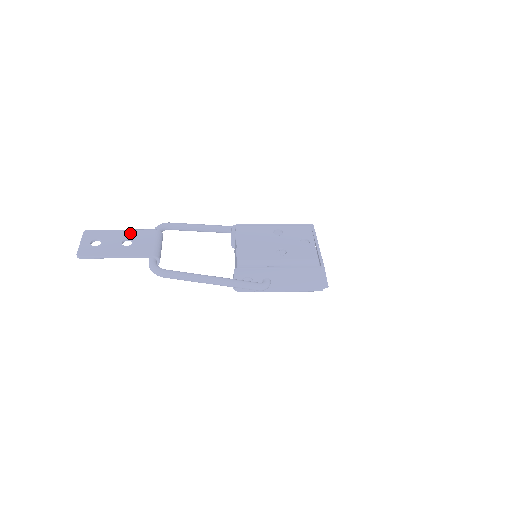
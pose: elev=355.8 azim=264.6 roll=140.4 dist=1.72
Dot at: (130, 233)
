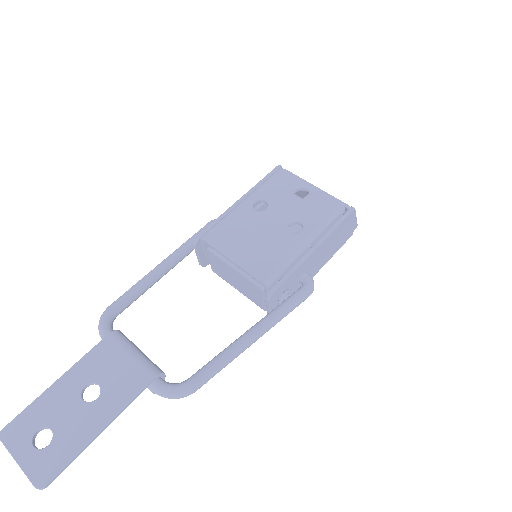
Dot at: (77, 374)
